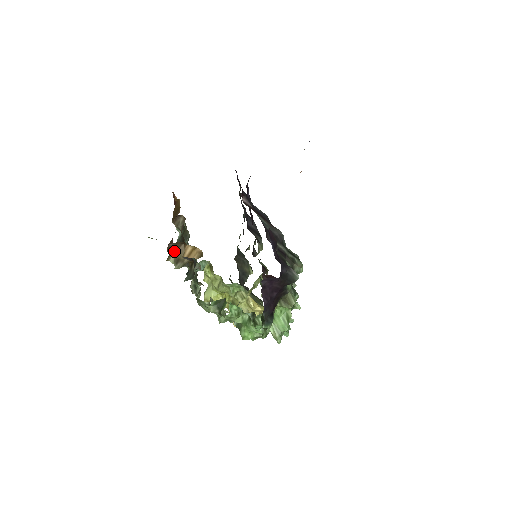
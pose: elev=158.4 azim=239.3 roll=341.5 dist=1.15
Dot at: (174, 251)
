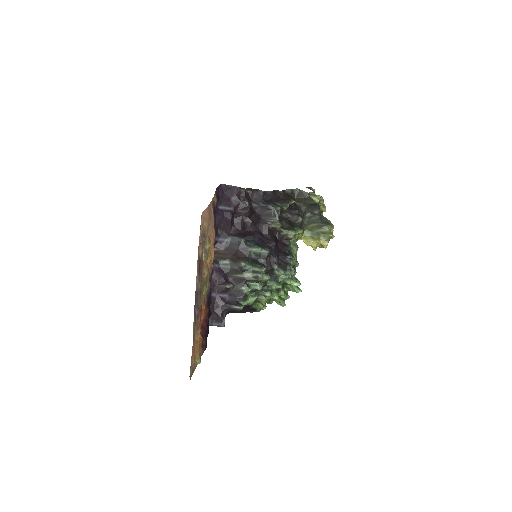
Dot at: occluded
